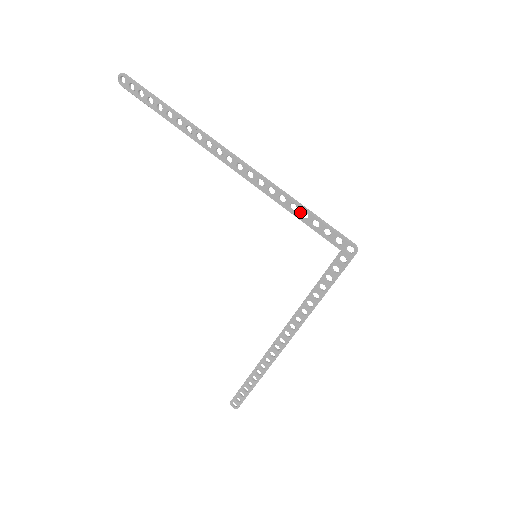
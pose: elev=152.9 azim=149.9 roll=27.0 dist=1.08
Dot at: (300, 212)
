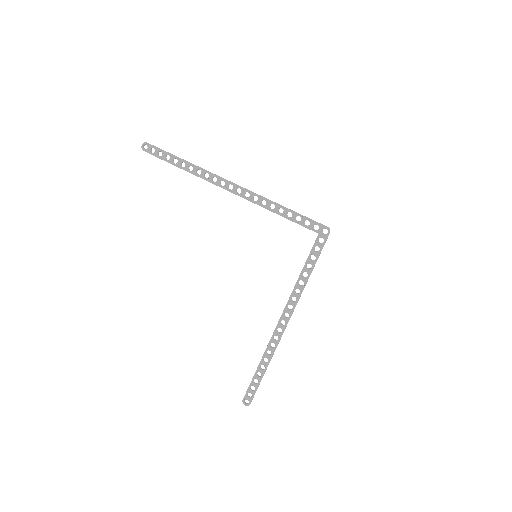
Dot at: (286, 213)
